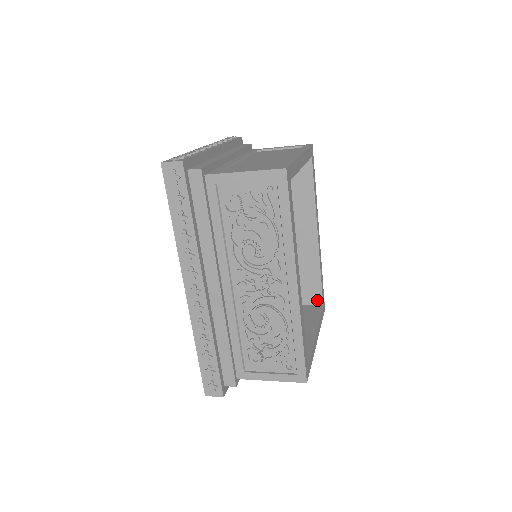
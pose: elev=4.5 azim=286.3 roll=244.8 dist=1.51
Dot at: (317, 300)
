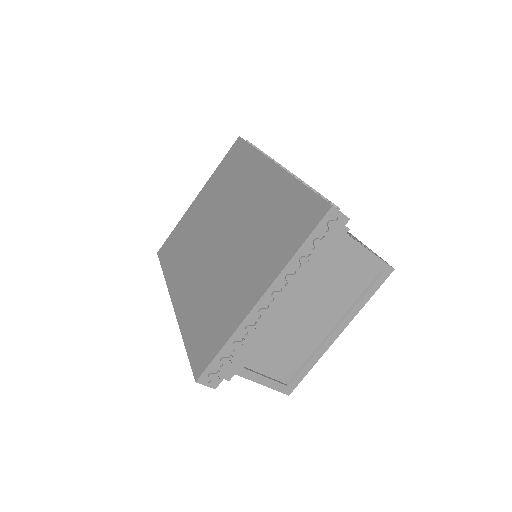
Dot at: occluded
